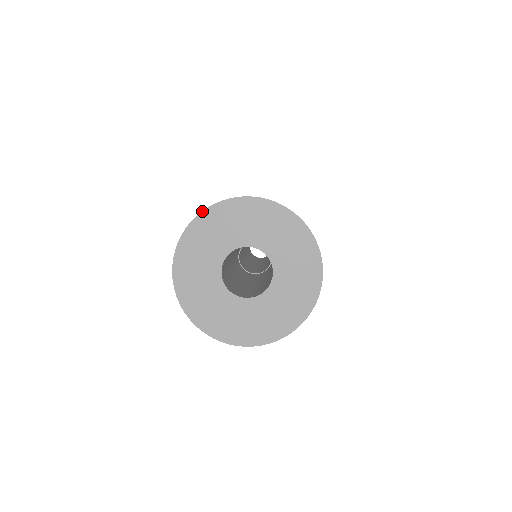
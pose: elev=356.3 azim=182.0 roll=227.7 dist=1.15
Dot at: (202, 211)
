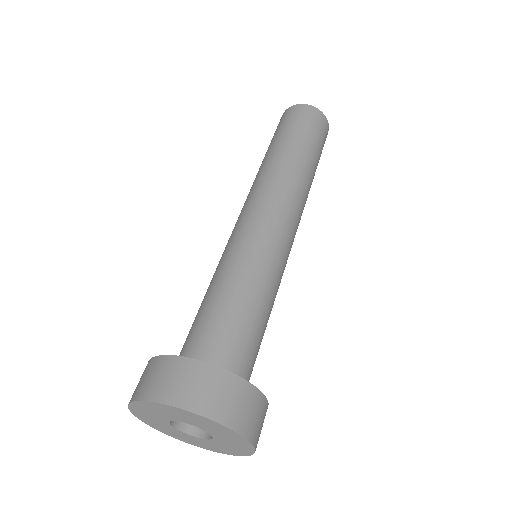
Dot at: (157, 403)
